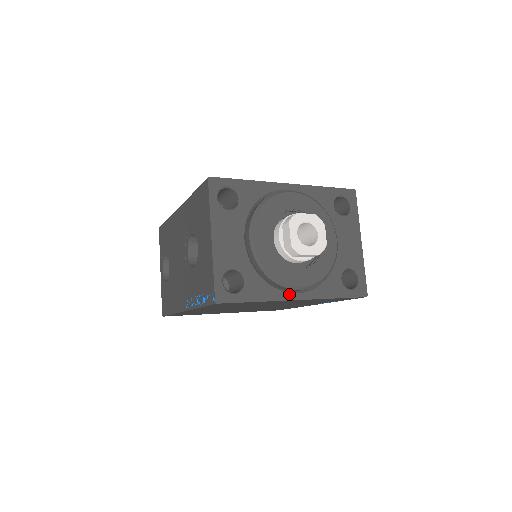
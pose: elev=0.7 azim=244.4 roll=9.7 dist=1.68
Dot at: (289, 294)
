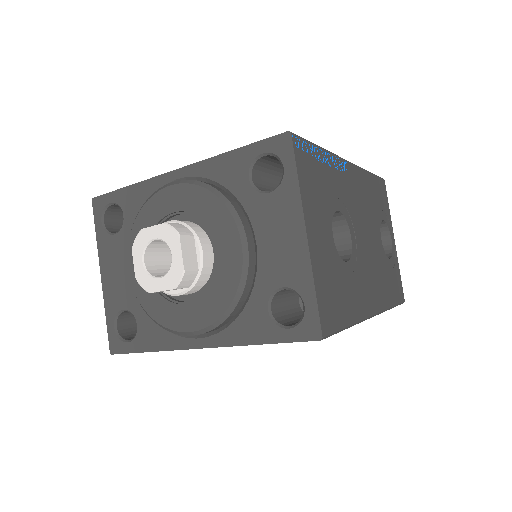
Dot at: (188, 340)
